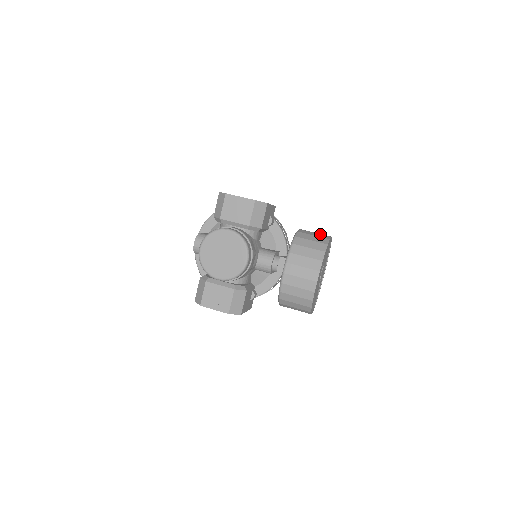
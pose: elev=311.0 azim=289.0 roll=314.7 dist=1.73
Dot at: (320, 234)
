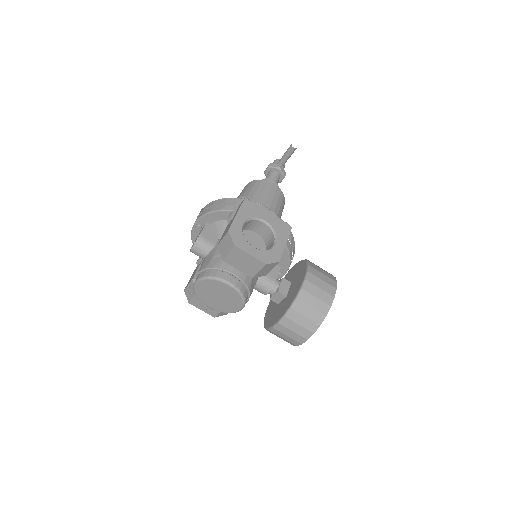
Dot at: (325, 292)
